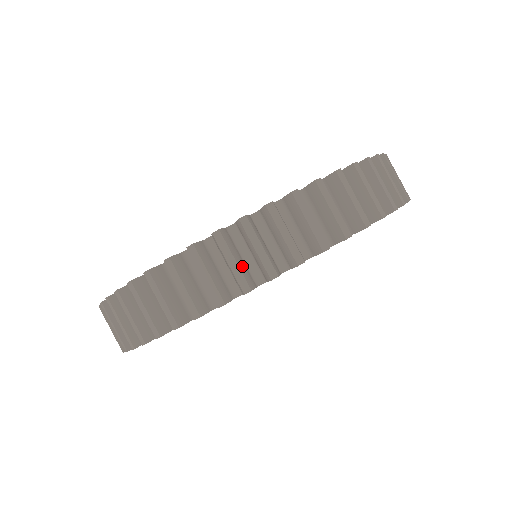
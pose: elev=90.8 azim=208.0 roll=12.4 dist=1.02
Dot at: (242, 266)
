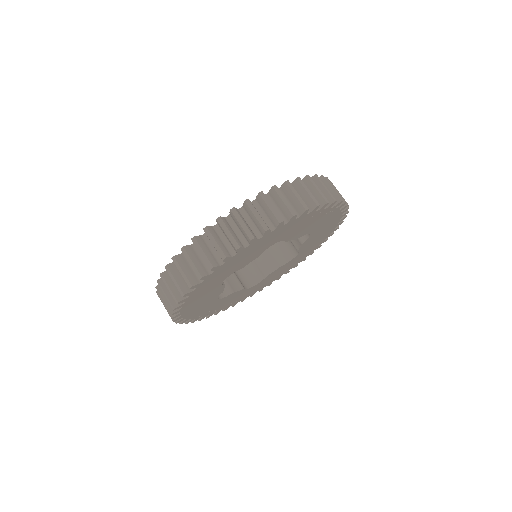
Dot at: (300, 200)
